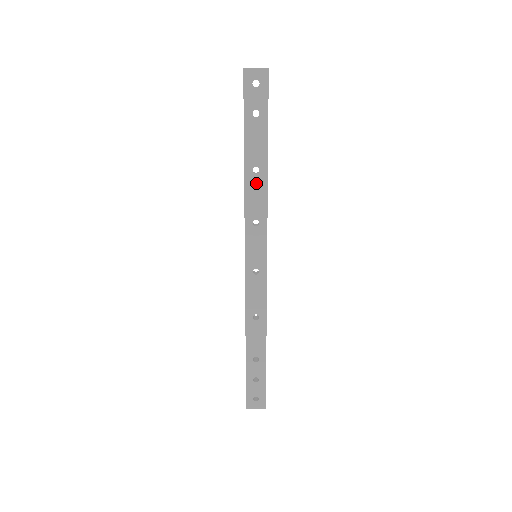
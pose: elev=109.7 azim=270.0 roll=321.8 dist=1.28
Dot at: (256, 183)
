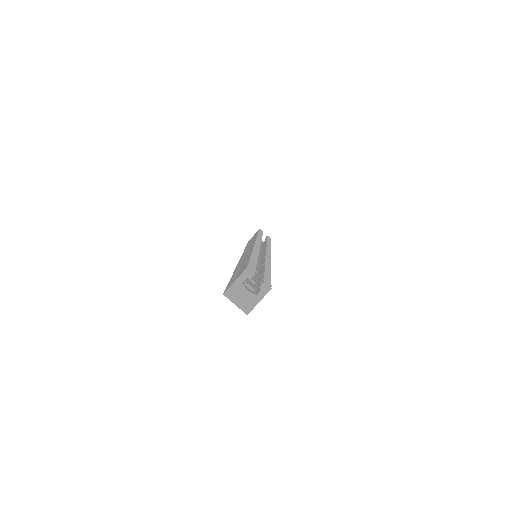
Dot at: occluded
